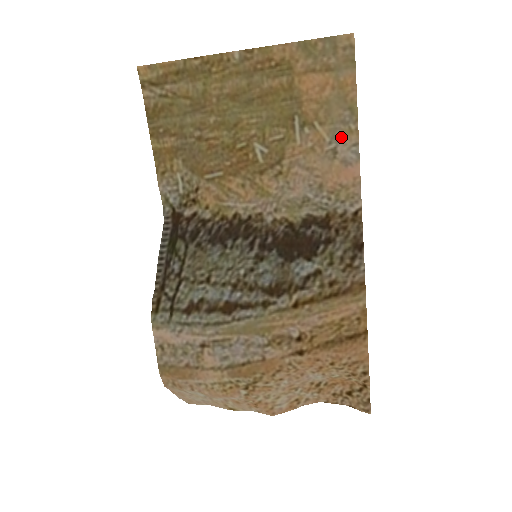
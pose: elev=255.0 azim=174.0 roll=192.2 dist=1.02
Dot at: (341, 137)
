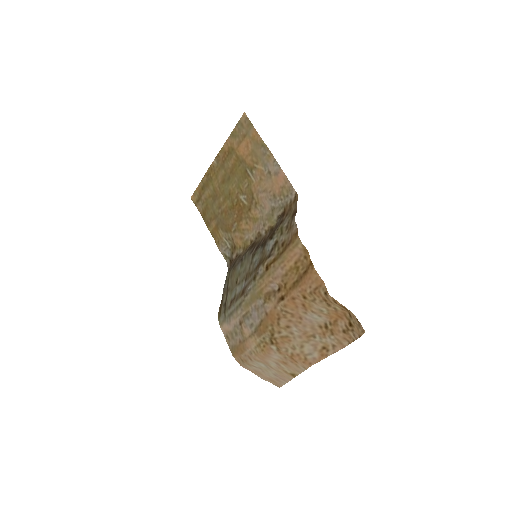
Dot at: (267, 163)
